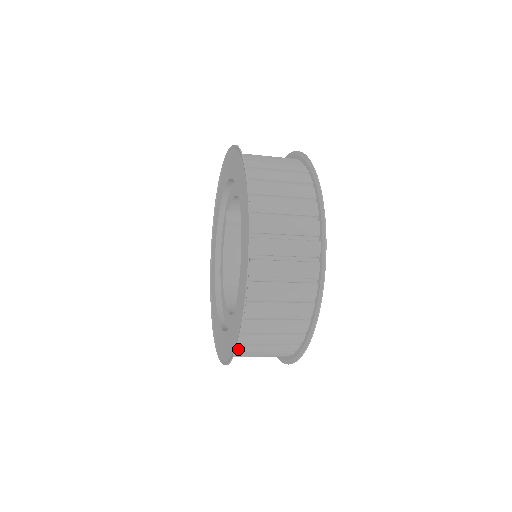
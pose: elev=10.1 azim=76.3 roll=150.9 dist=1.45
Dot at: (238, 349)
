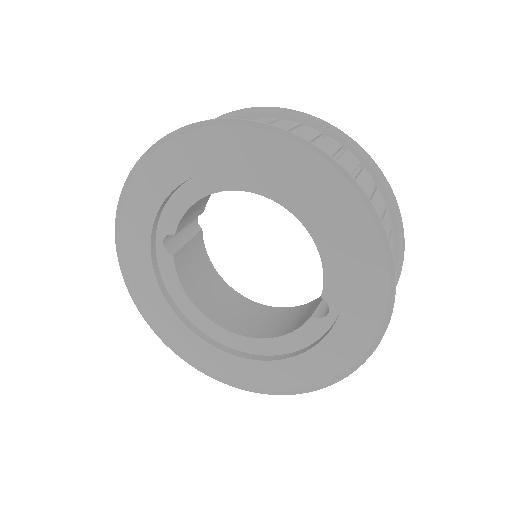
Dot at: (368, 337)
